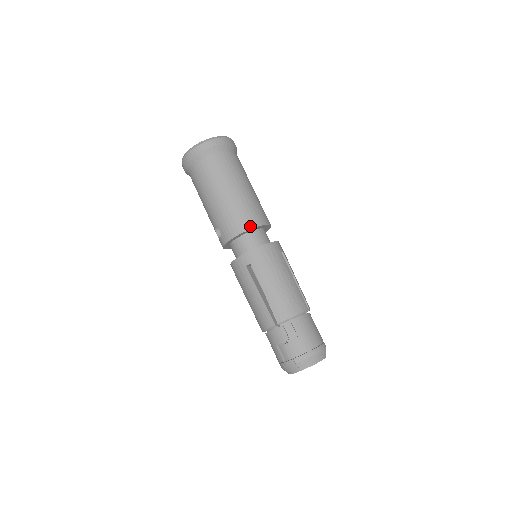
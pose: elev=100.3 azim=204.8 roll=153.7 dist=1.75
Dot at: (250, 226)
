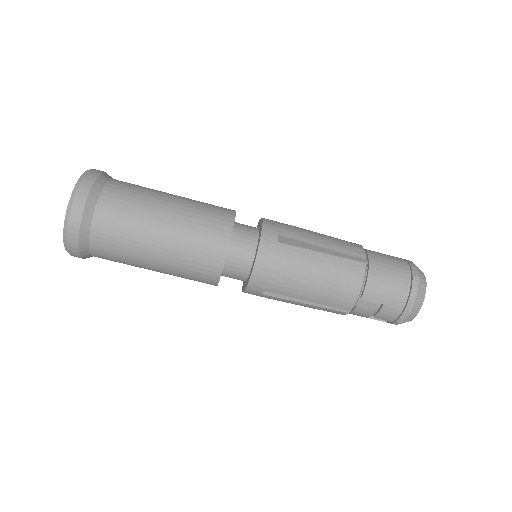
Dot at: (220, 262)
